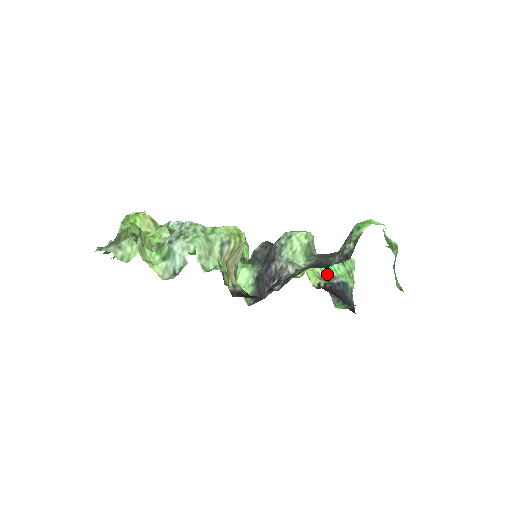
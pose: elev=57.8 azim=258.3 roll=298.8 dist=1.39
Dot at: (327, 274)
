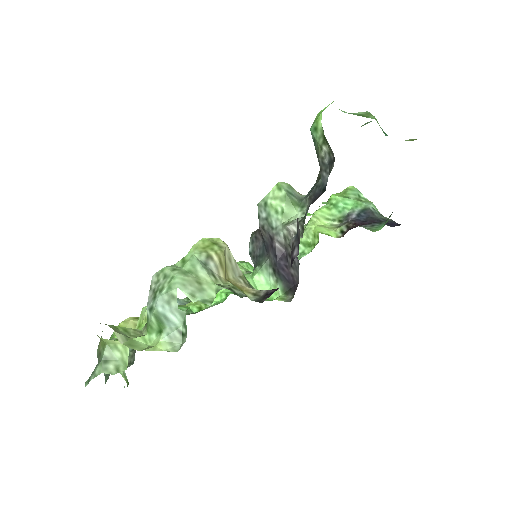
Dot at: (340, 218)
